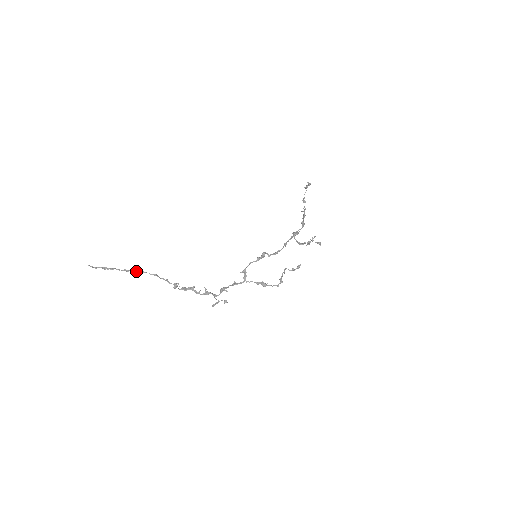
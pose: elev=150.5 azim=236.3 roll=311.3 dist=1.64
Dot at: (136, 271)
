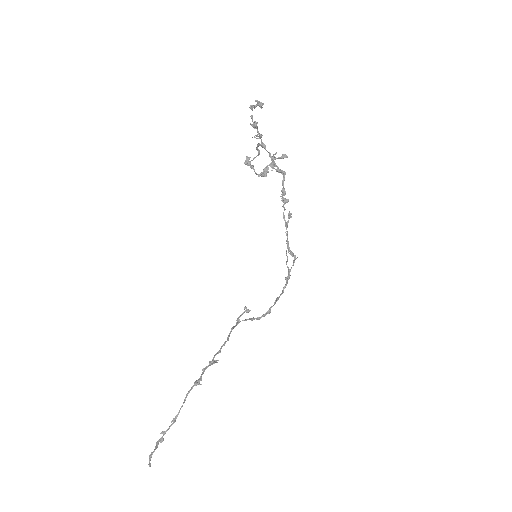
Dot at: occluded
